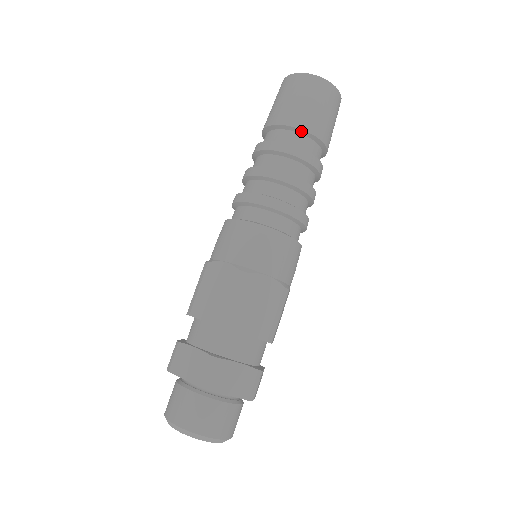
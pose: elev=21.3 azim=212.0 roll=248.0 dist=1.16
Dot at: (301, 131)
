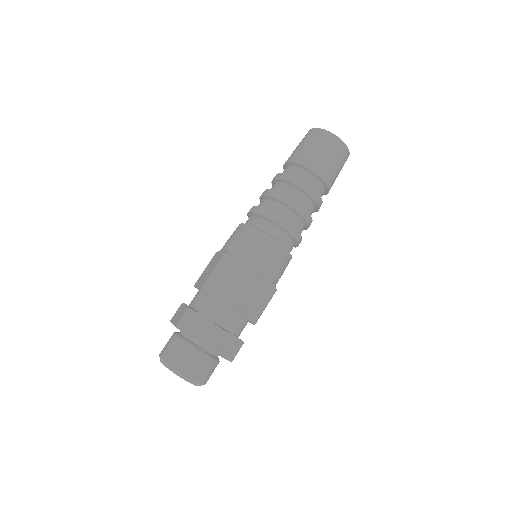
Dot at: (299, 165)
